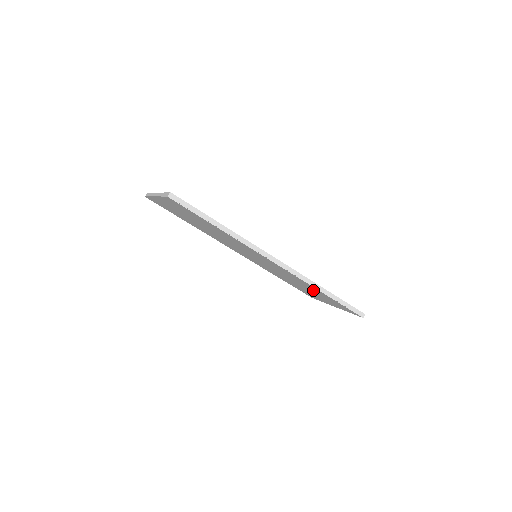
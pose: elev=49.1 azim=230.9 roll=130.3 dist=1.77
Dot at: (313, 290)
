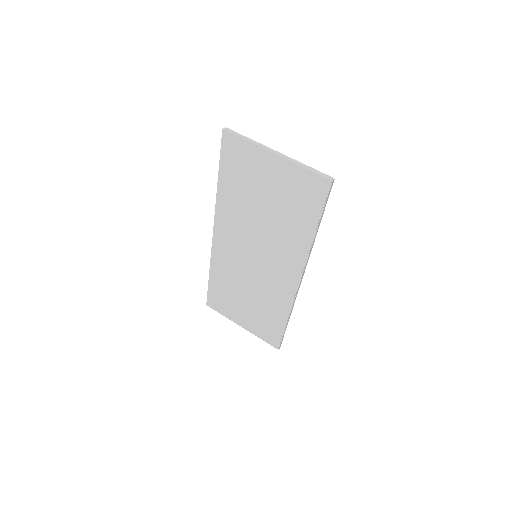
Dot at: (268, 310)
